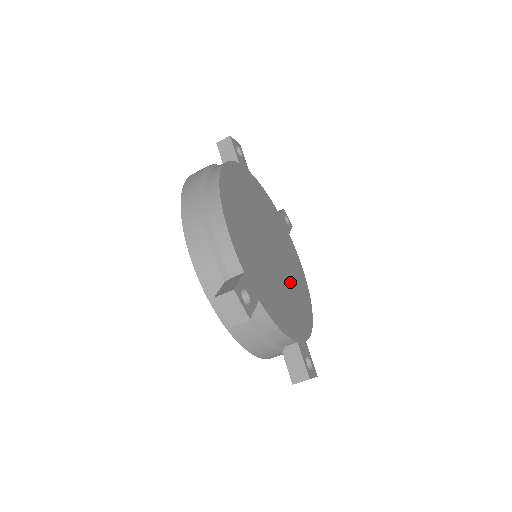
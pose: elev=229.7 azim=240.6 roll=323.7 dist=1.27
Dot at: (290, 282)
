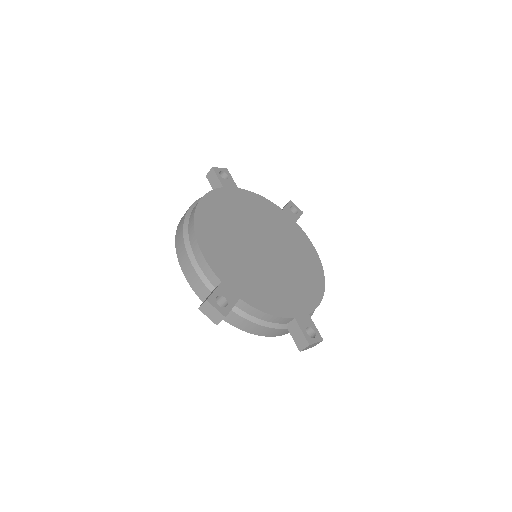
Dot at: (291, 268)
